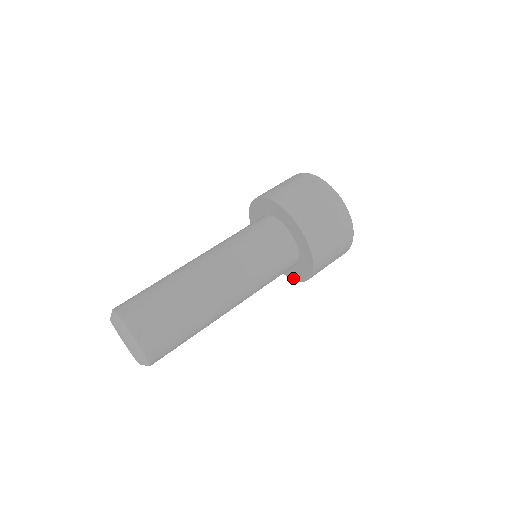
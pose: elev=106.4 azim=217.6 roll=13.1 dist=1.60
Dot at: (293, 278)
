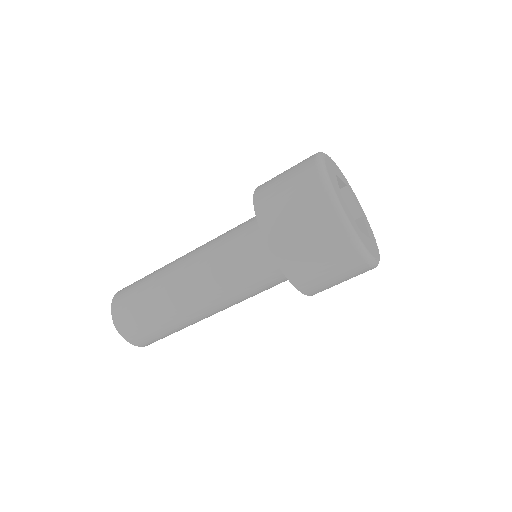
Dot at: occluded
